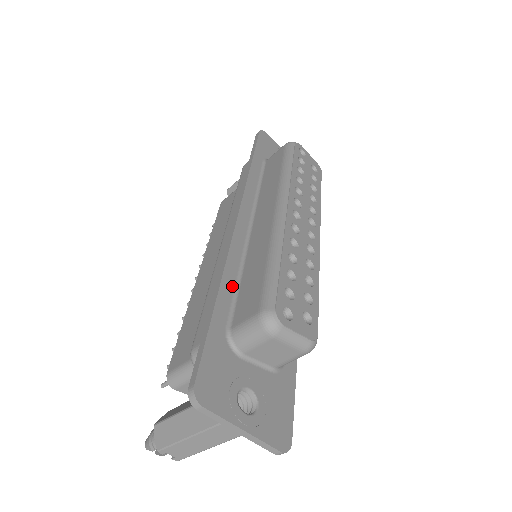
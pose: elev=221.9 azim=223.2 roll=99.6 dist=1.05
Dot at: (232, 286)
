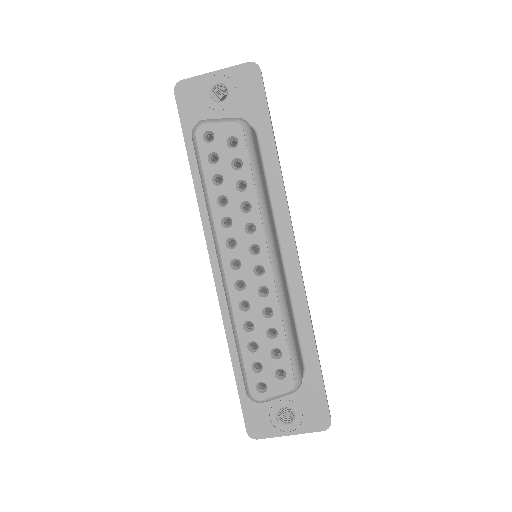
Dot at: occluded
